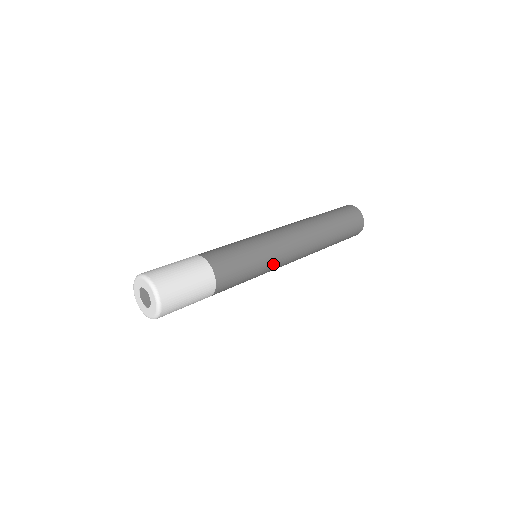
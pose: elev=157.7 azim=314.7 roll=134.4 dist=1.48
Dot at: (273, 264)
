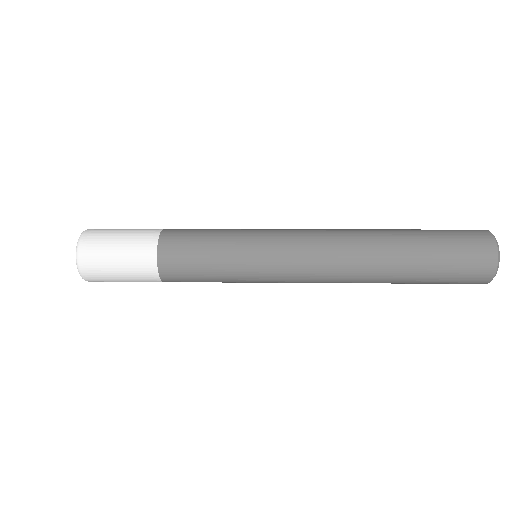
Dot at: (263, 266)
